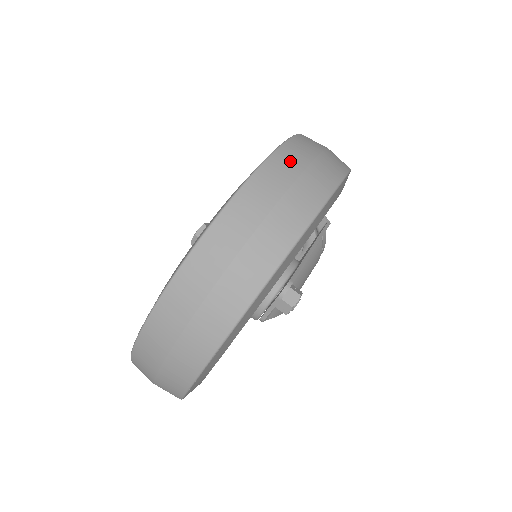
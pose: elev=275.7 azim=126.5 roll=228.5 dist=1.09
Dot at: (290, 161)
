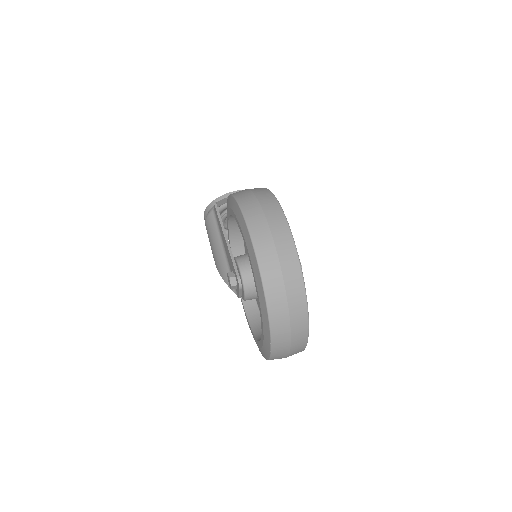
Dot at: (264, 243)
